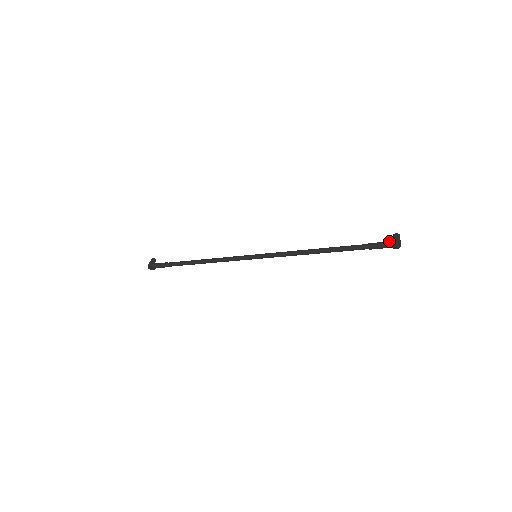
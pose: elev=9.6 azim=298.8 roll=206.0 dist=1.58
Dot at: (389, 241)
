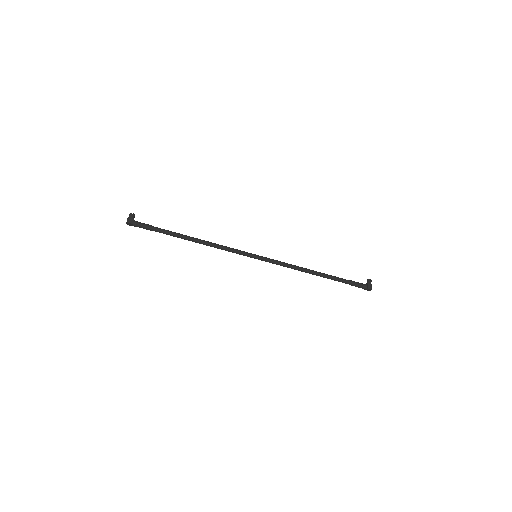
Dot at: (366, 285)
